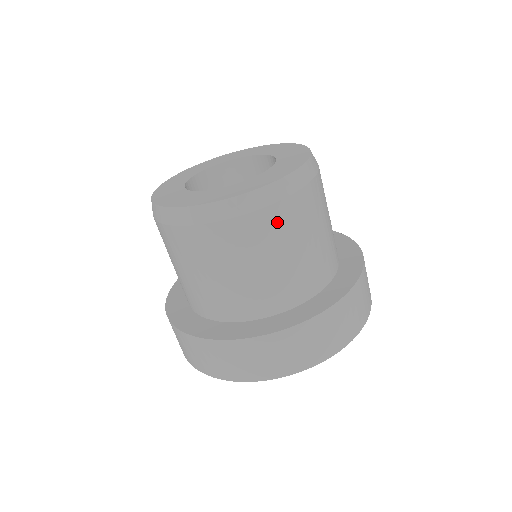
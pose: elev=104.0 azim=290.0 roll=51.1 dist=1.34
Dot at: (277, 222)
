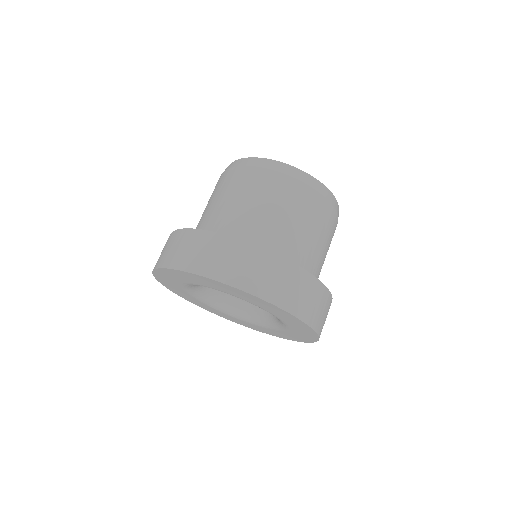
Dot at: (277, 185)
